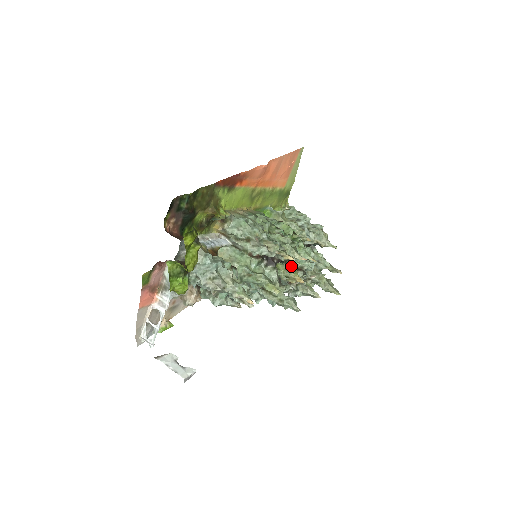
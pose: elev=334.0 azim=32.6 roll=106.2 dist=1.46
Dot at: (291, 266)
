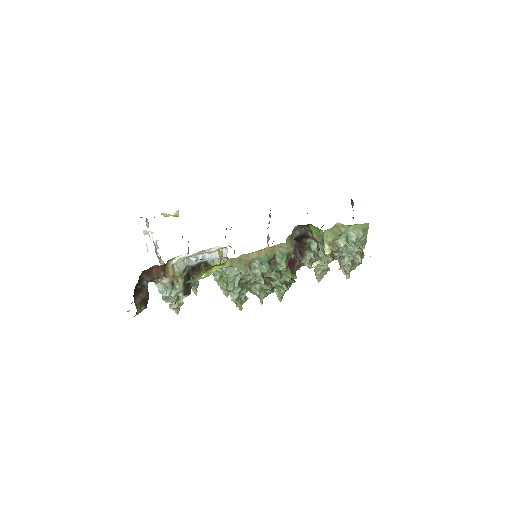
Dot at: occluded
